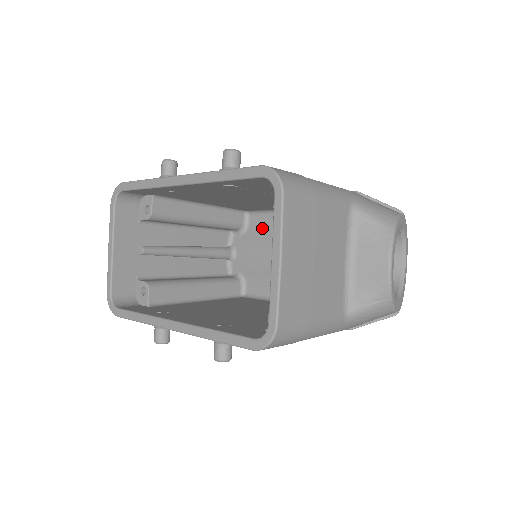
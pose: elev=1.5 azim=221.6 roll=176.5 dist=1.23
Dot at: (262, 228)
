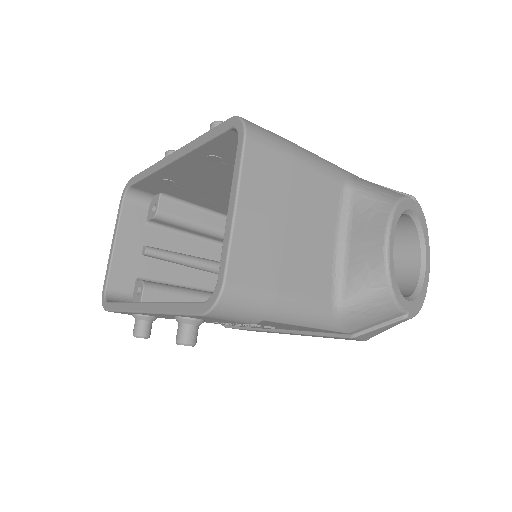
Dot at: occluded
